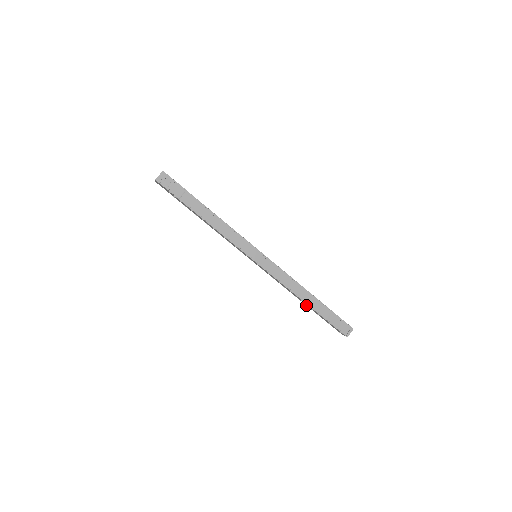
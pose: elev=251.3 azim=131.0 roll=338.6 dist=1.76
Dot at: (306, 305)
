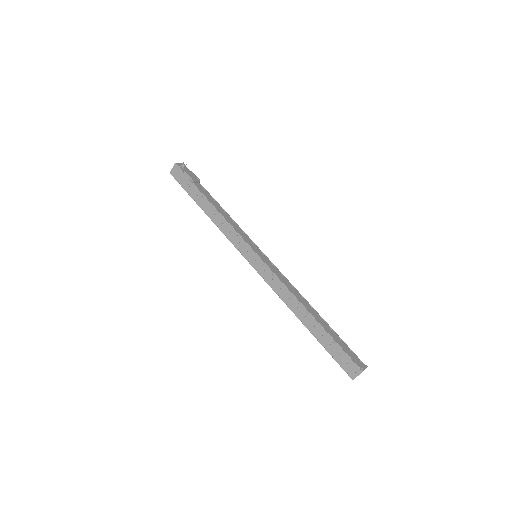
Dot at: (307, 328)
